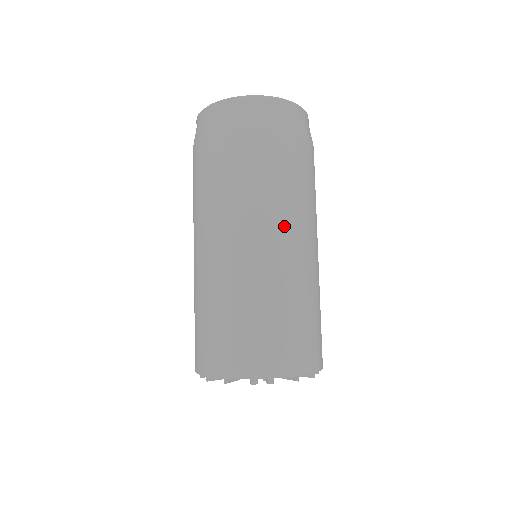
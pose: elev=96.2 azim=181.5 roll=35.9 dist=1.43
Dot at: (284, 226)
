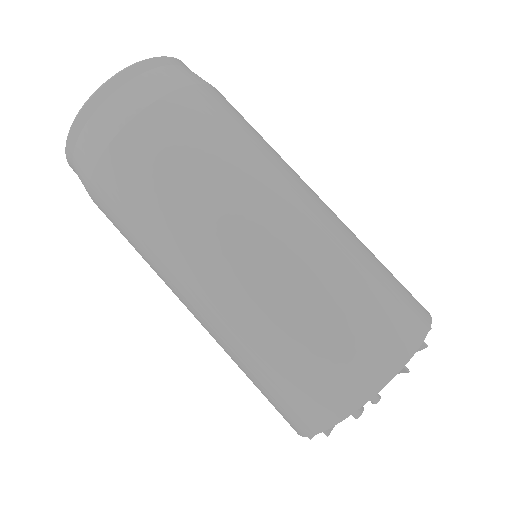
Dot at: (239, 213)
